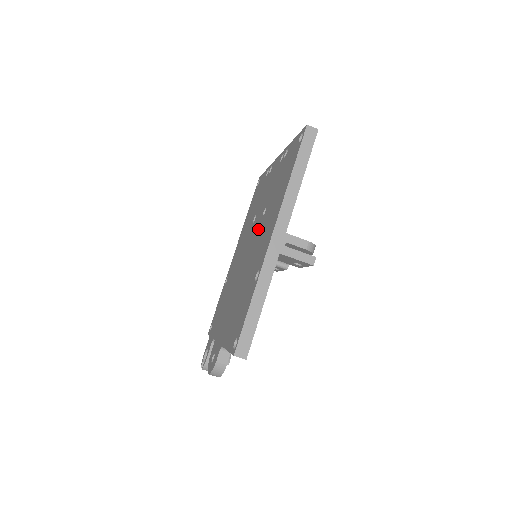
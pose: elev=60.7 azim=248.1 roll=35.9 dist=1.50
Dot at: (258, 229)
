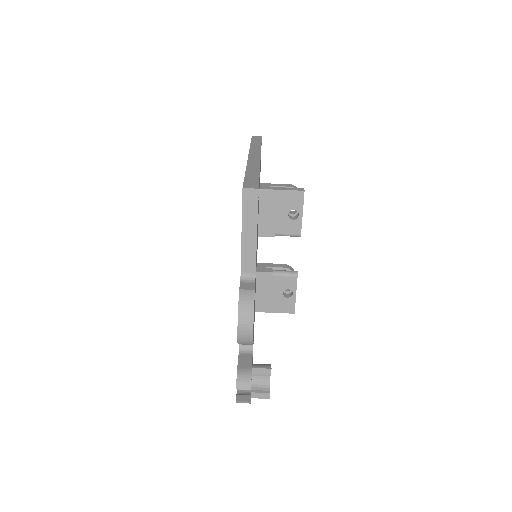
Dot at: occluded
